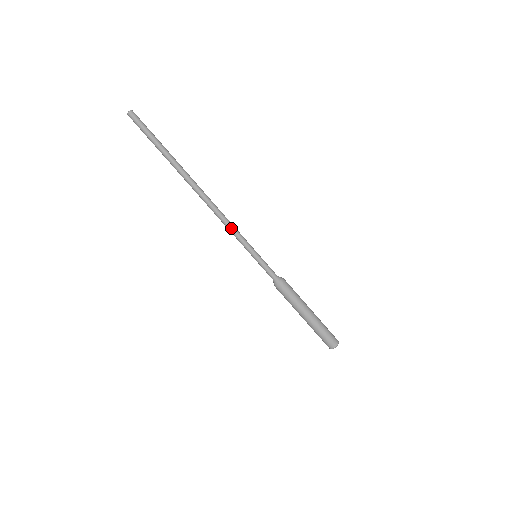
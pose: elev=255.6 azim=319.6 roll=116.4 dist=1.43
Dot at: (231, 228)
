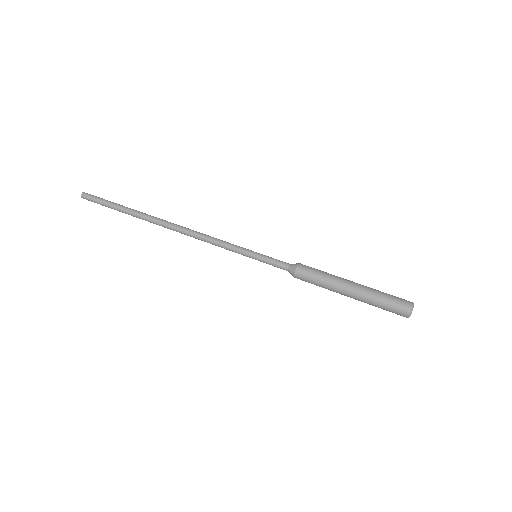
Dot at: (217, 239)
